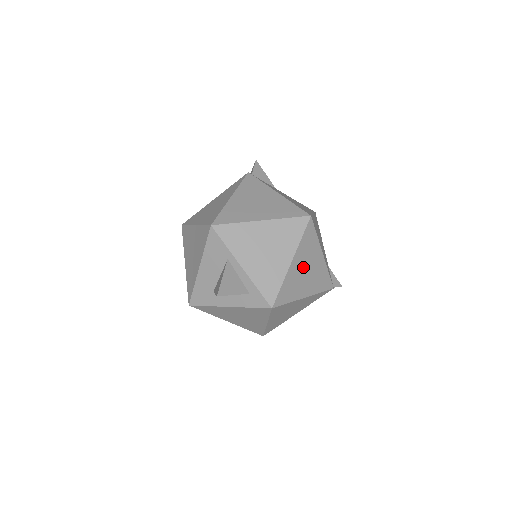
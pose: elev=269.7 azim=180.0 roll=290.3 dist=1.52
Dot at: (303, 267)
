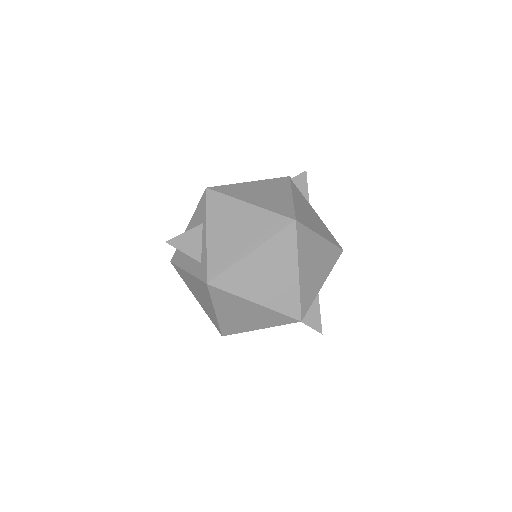
Dot at: (265, 268)
